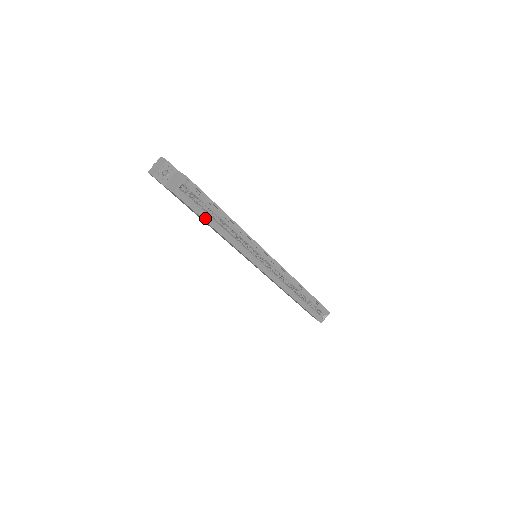
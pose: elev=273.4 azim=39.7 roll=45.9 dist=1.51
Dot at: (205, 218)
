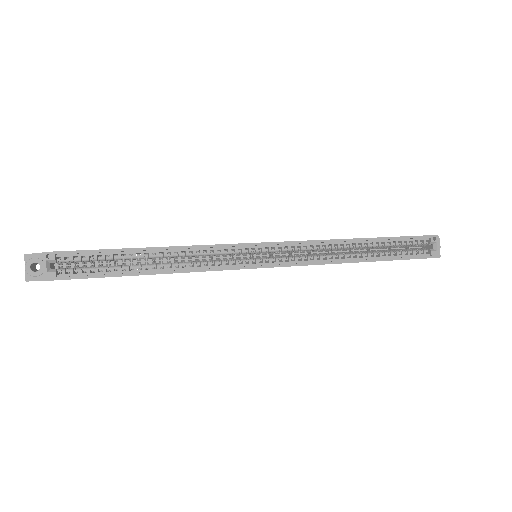
Dot at: (117, 273)
